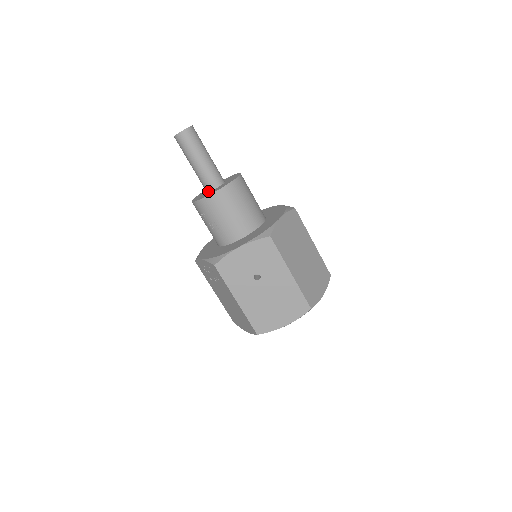
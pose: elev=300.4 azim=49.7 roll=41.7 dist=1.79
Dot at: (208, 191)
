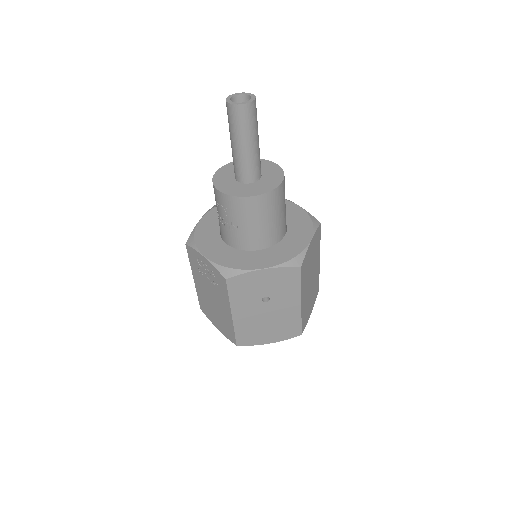
Dot at: (240, 181)
